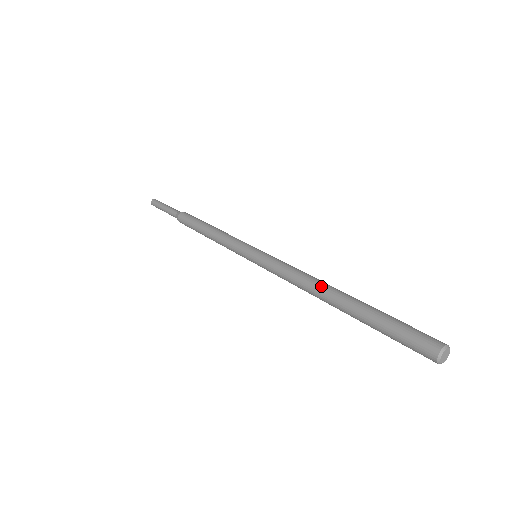
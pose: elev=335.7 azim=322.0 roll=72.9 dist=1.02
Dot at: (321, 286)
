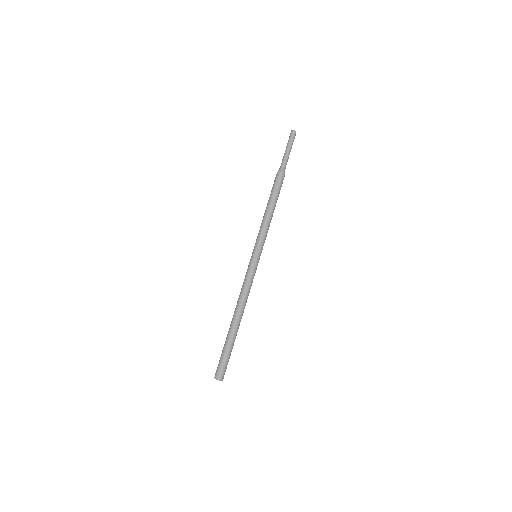
Dot at: (235, 310)
